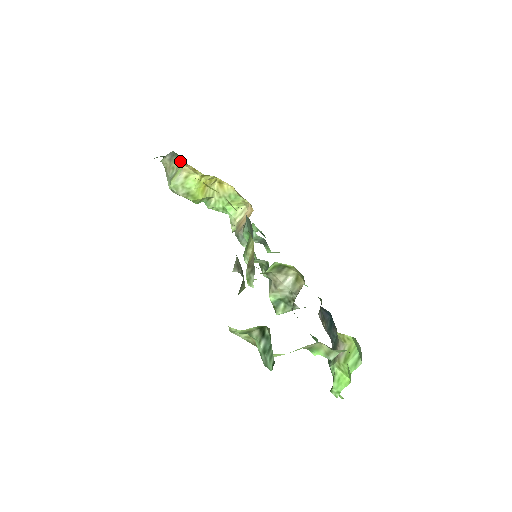
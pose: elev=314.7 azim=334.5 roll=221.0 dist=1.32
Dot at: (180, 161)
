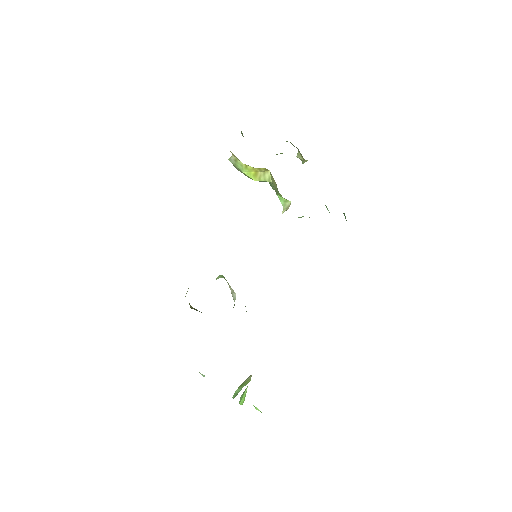
Dot at: occluded
